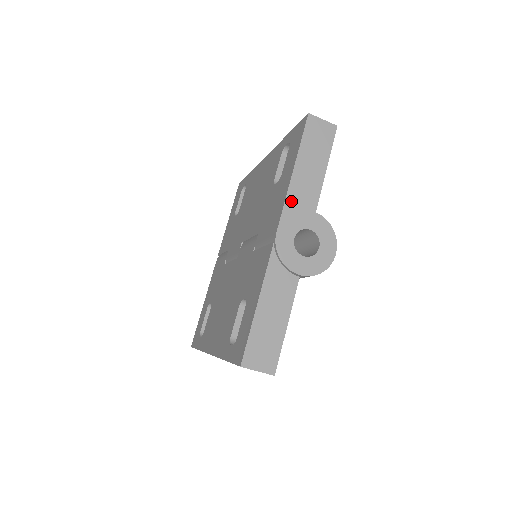
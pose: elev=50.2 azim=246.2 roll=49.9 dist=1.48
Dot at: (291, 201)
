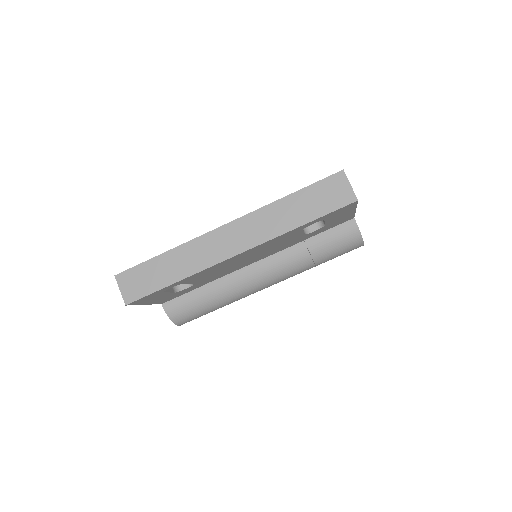
Dot at: occluded
